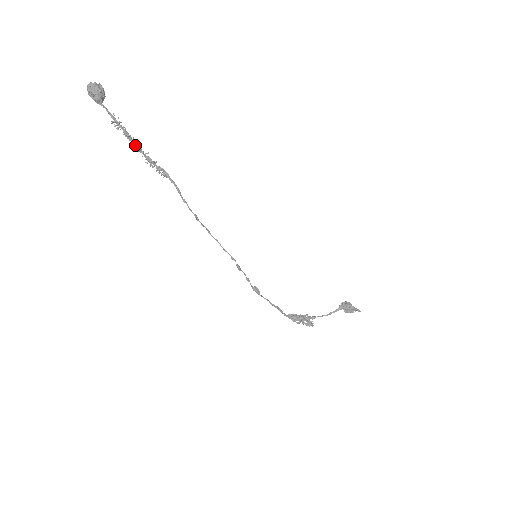
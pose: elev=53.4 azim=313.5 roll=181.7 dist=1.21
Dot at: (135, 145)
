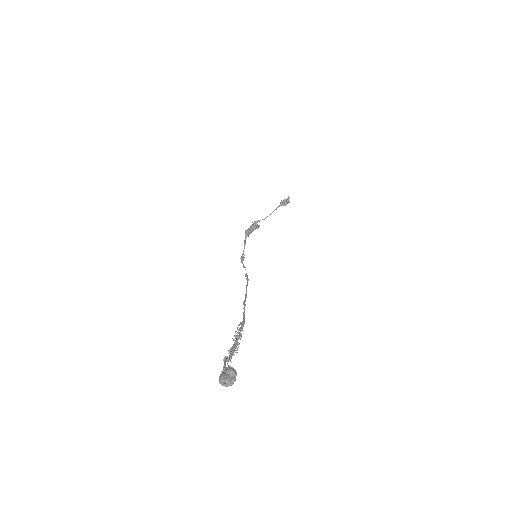
Dot at: (236, 348)
